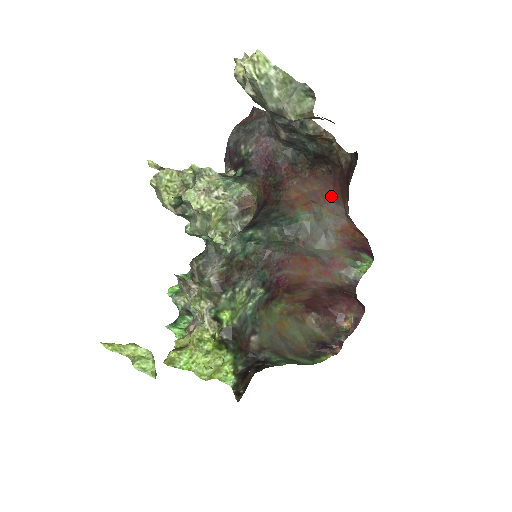
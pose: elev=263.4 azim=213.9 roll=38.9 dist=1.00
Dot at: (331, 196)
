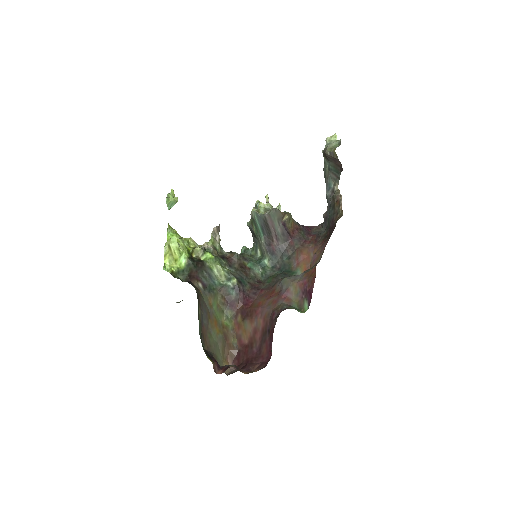
Dot at: (321, 256)
